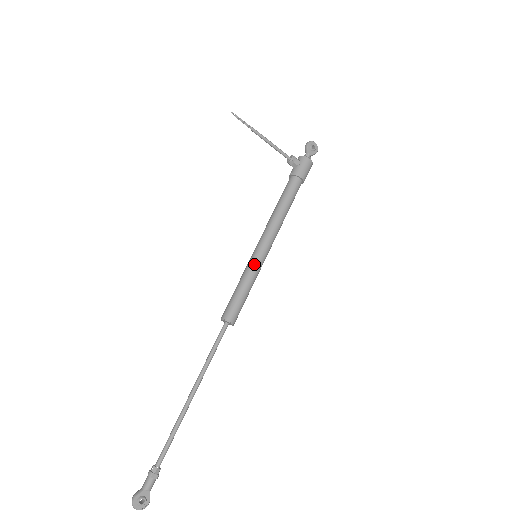
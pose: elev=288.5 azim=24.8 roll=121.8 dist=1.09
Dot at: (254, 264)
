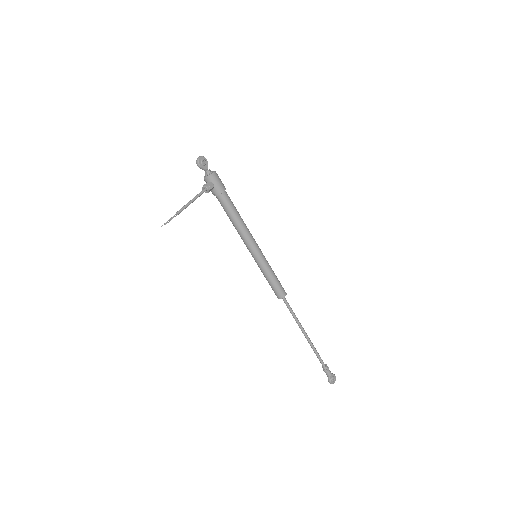
Dot at: (262, 262)
